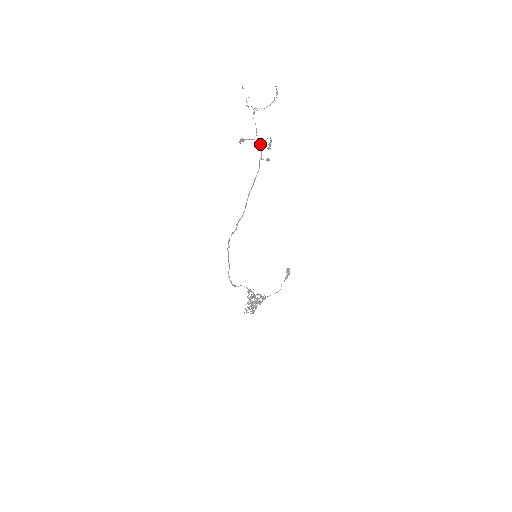
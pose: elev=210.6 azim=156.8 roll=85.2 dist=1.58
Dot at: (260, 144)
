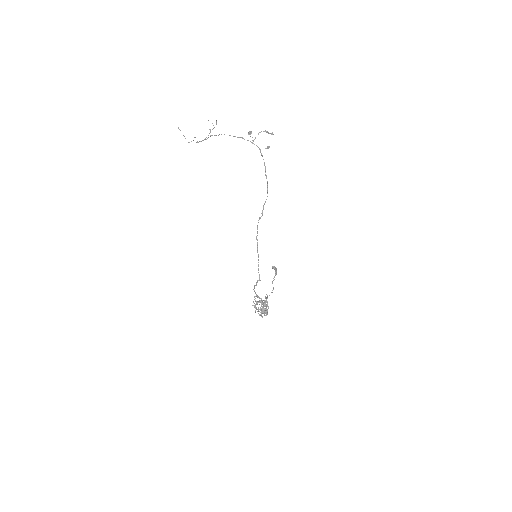
Dot at: (253, 140)
